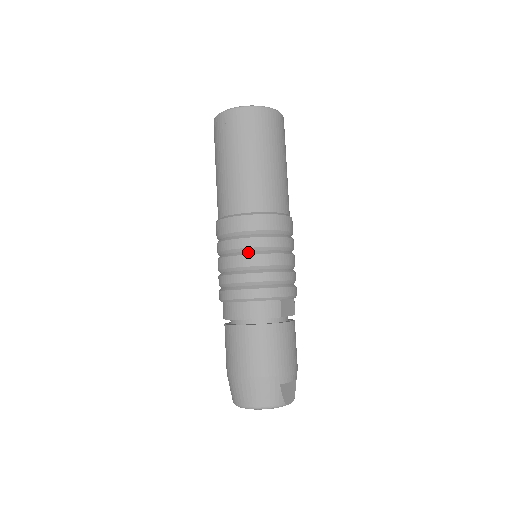
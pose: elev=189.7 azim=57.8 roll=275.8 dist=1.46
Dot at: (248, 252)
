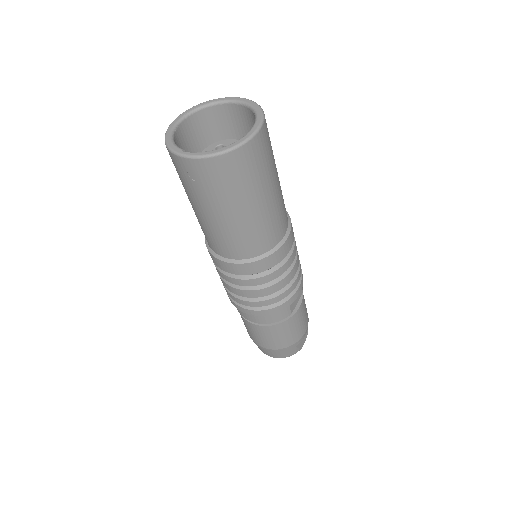
Dot at: (251, 287)
